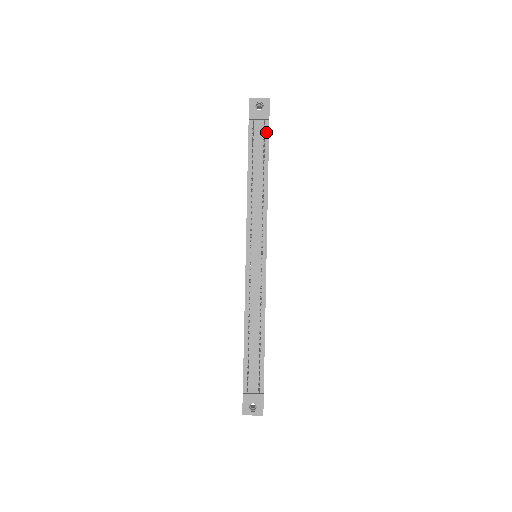
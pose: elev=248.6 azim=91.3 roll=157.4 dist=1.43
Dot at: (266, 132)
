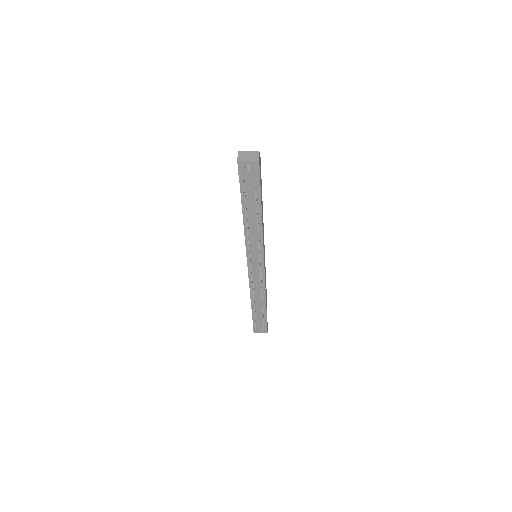
Dot at: (257, 186)
